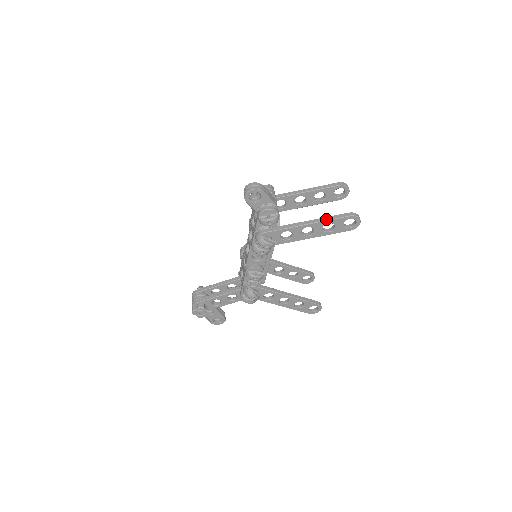
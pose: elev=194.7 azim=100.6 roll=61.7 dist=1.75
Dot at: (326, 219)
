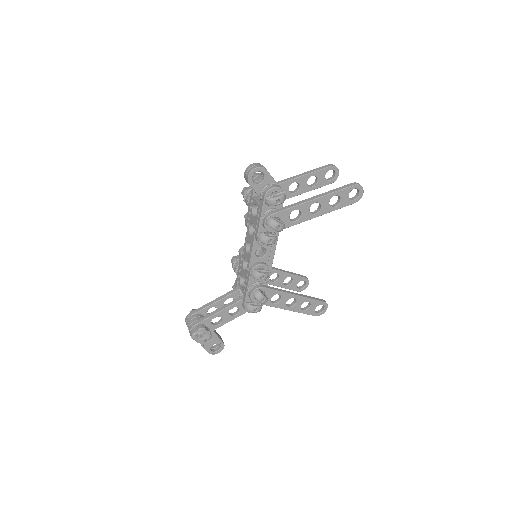
Dot at: (332, 191)
